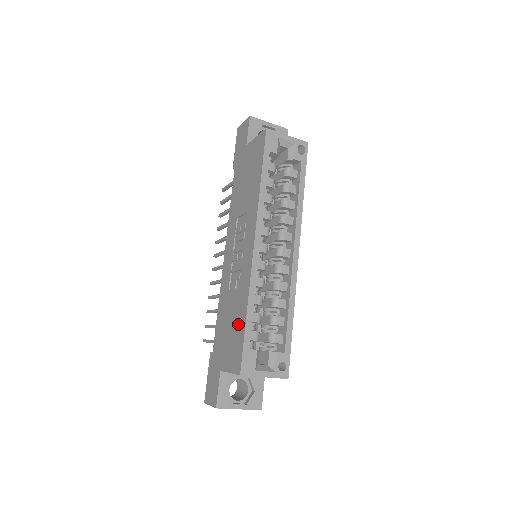
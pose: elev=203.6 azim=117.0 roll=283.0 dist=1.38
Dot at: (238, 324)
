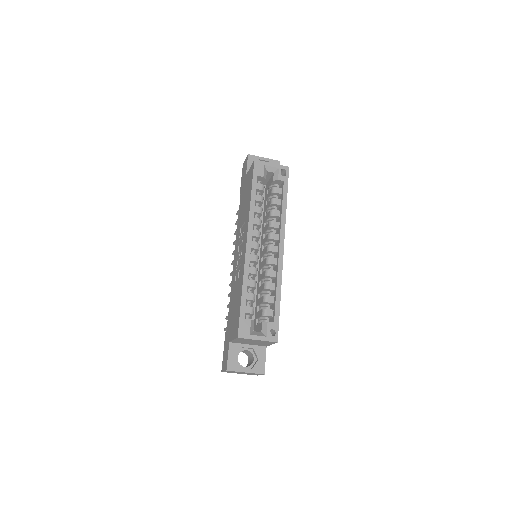
Dot at: (238, 302)
